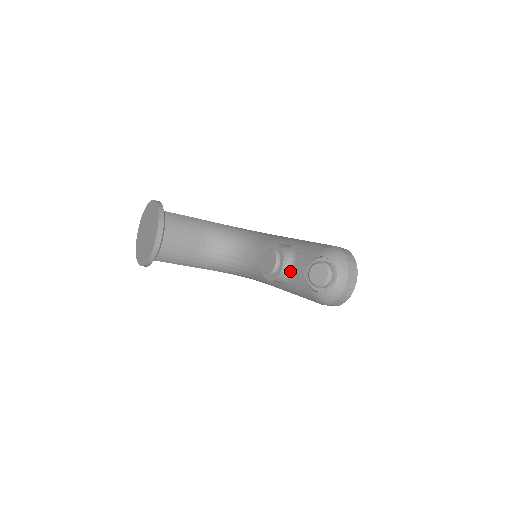
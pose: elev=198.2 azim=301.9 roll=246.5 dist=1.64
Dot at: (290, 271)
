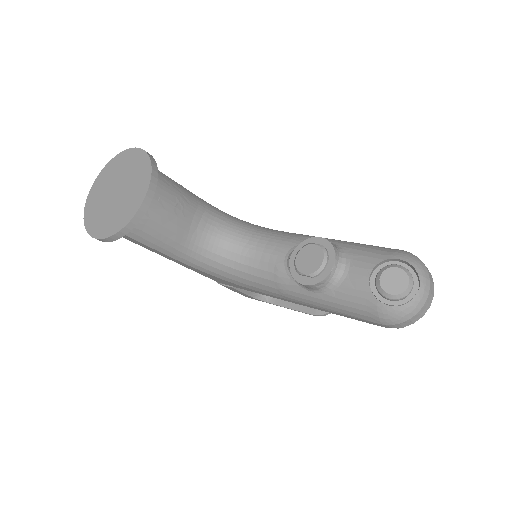
Dot at: (341, 275)
